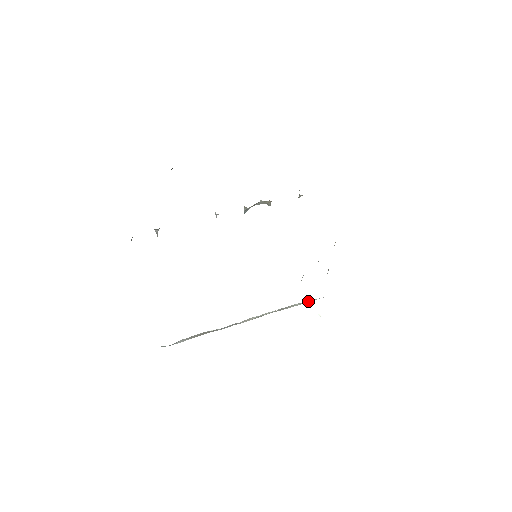
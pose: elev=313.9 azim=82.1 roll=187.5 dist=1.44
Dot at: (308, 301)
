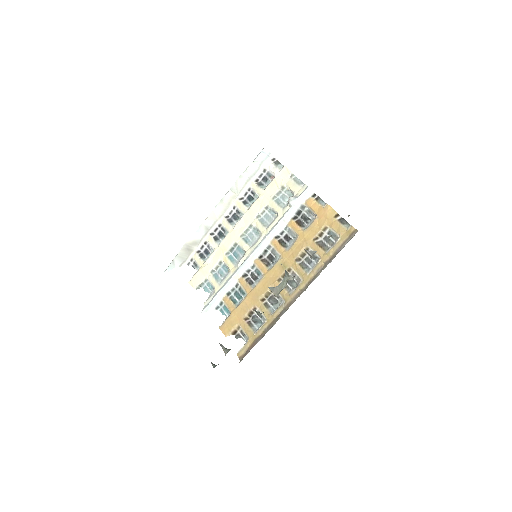
Dot at: (252, 169)
